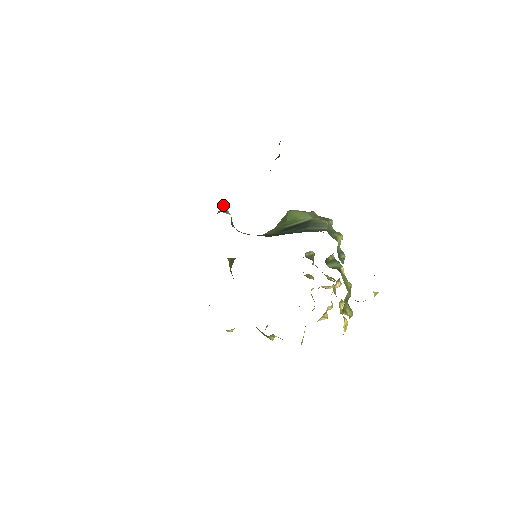
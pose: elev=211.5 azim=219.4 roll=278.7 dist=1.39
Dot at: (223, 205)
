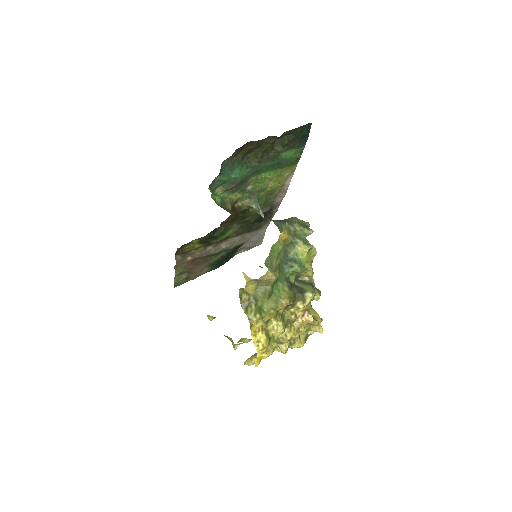
Dot at: (257, 204)
